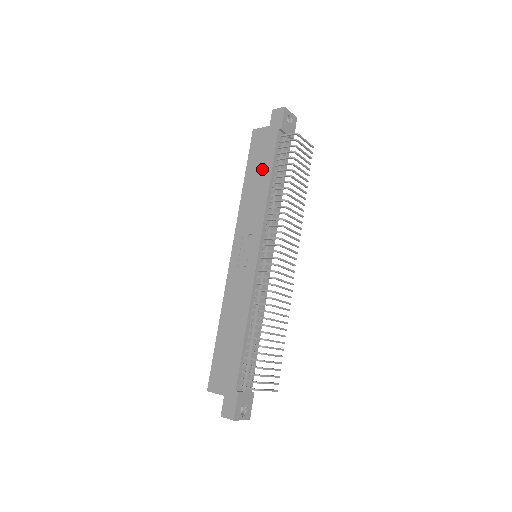
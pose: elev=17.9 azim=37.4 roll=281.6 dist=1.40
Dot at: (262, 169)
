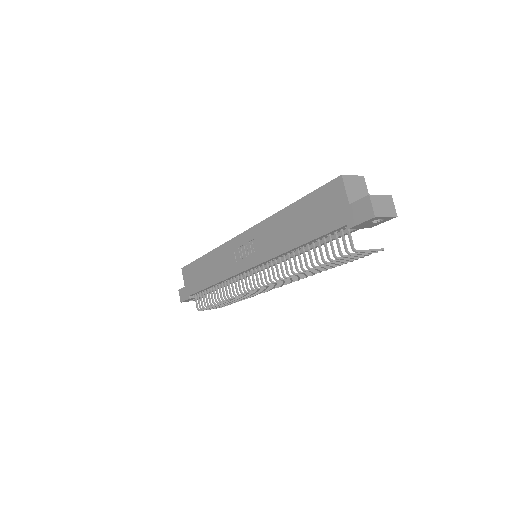
Dot at: (305, 226)
